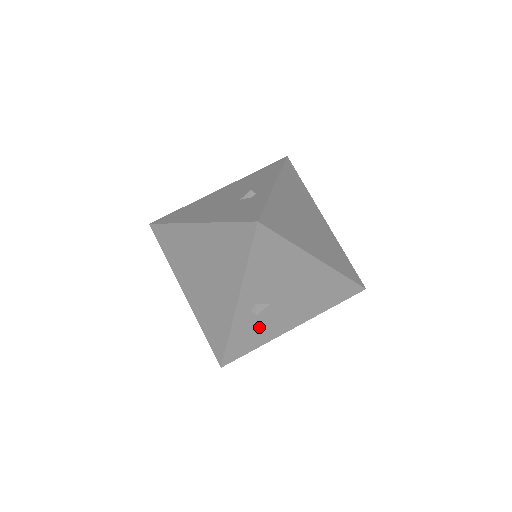
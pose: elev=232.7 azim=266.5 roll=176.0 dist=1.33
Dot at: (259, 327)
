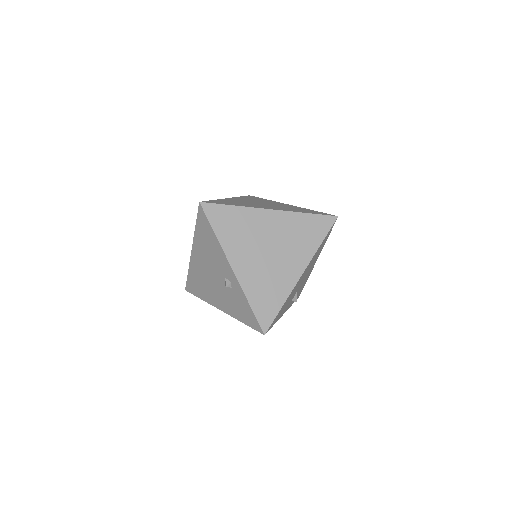
Dot at: occluded
